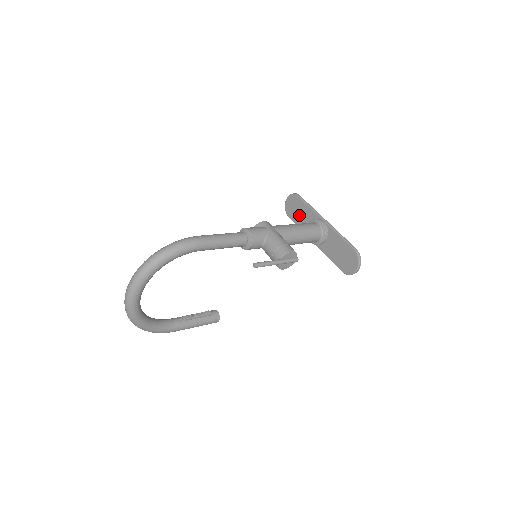
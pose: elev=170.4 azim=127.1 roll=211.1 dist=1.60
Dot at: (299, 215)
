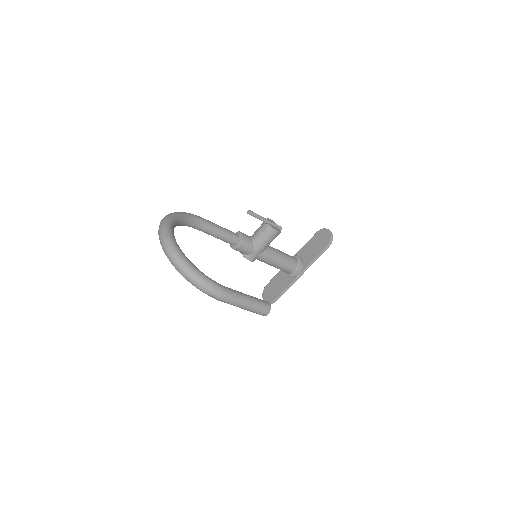
Dot at: (277, 287)
